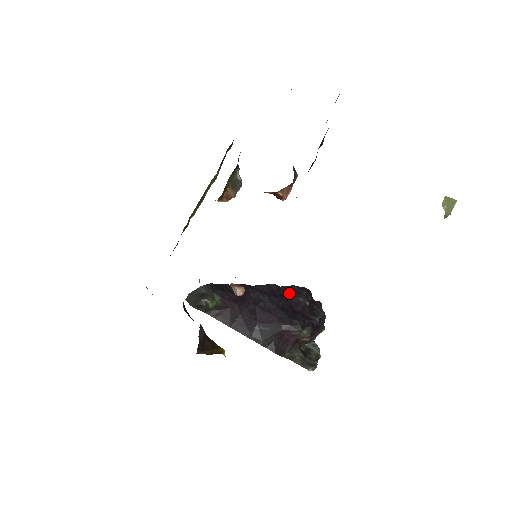
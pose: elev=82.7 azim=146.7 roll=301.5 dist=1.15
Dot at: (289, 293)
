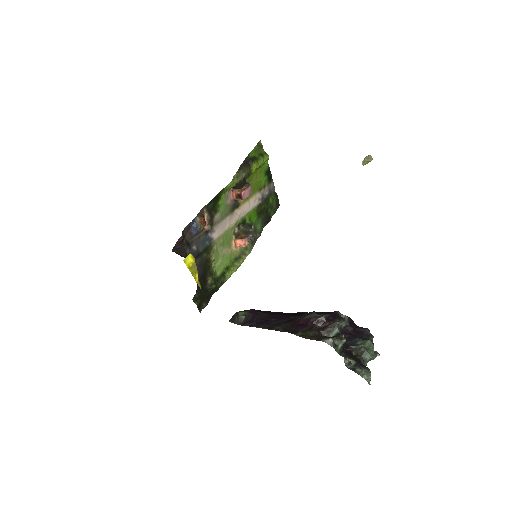
Dot at: occluded
